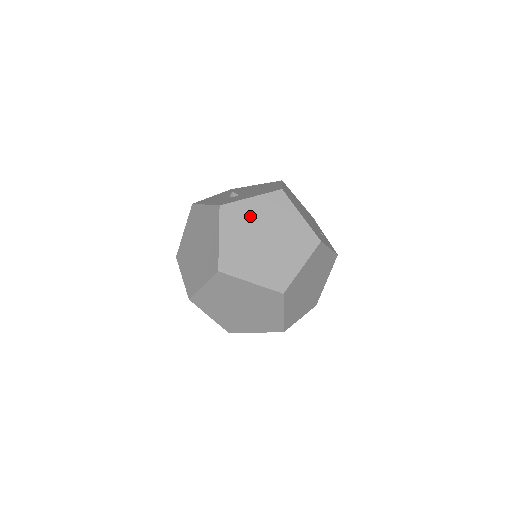
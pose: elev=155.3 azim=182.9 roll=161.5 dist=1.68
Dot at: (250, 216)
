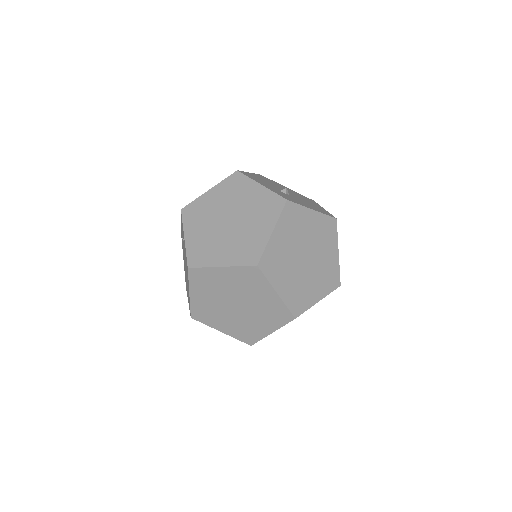
Dot at: (304, 227)
